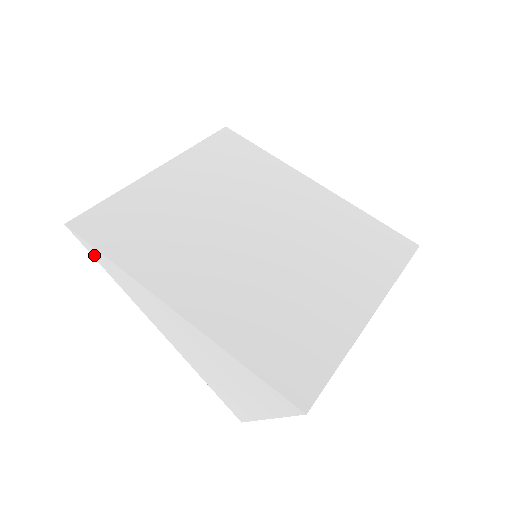
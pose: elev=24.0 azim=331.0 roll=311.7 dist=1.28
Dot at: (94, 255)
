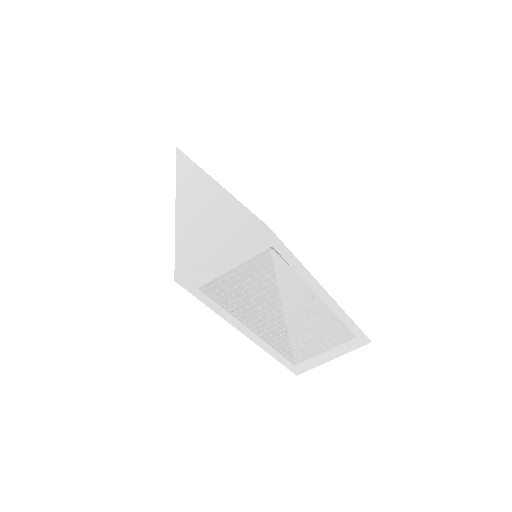
Dot at: (179, 161)
